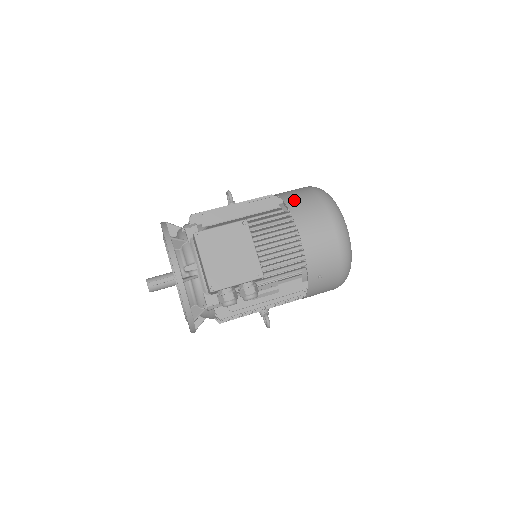
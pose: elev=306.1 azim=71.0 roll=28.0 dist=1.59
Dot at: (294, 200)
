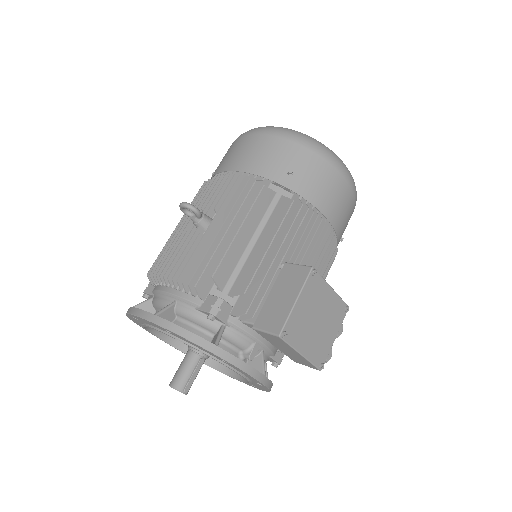
Dot at: (293, 176)
